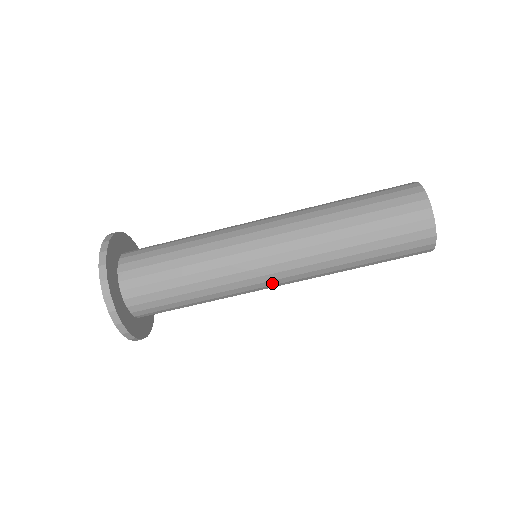
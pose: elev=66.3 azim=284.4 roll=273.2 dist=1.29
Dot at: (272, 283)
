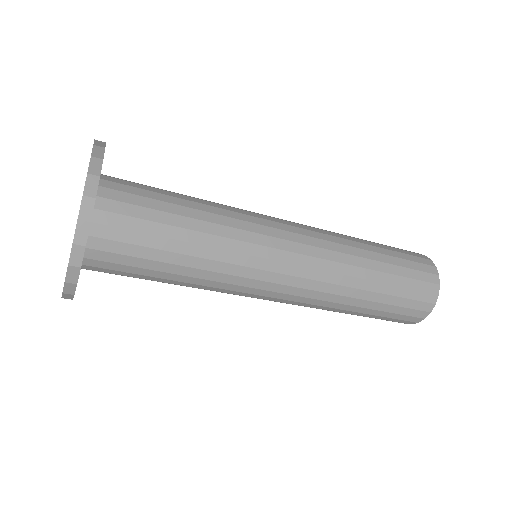
Dot at: (270, 294)
